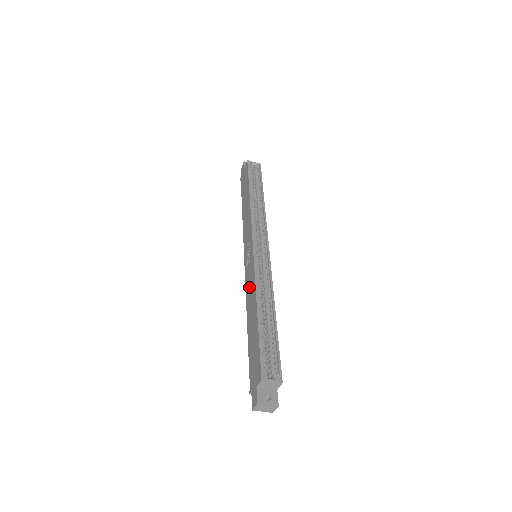
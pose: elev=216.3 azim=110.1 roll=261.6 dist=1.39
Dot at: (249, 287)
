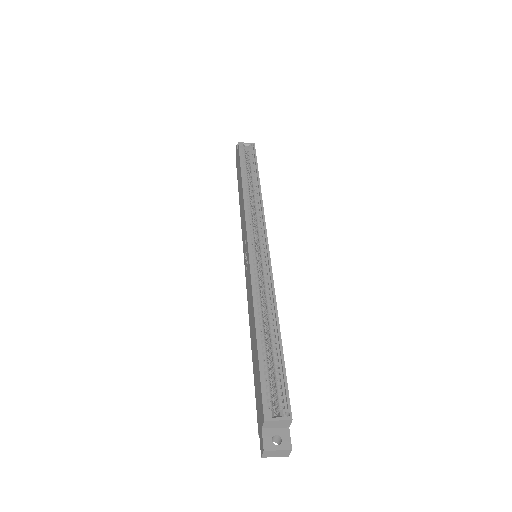
Dot at: (249, 297)
